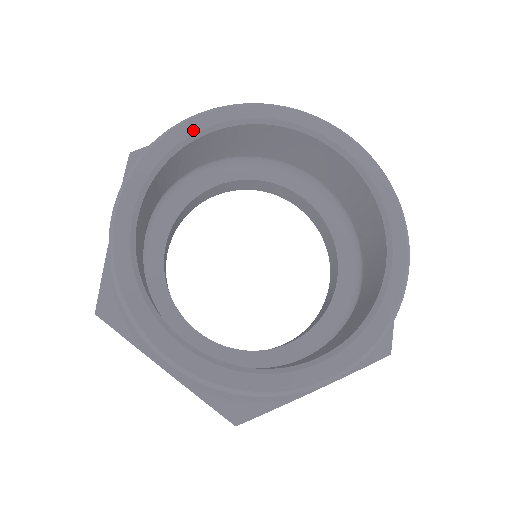
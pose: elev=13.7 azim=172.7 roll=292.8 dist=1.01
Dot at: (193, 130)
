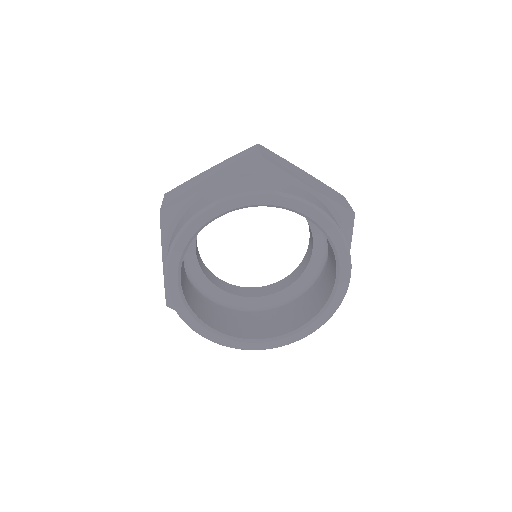
Dot at: (203, 222)
